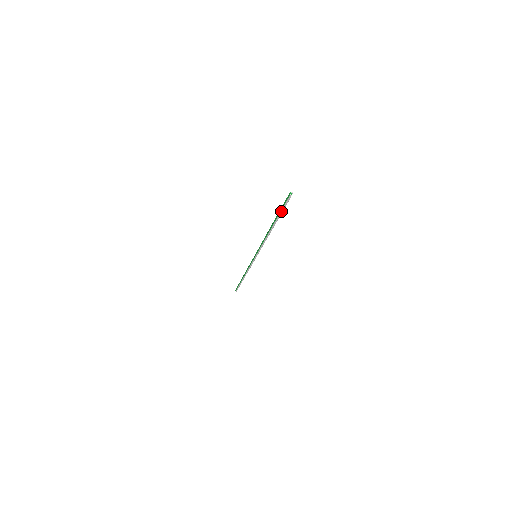
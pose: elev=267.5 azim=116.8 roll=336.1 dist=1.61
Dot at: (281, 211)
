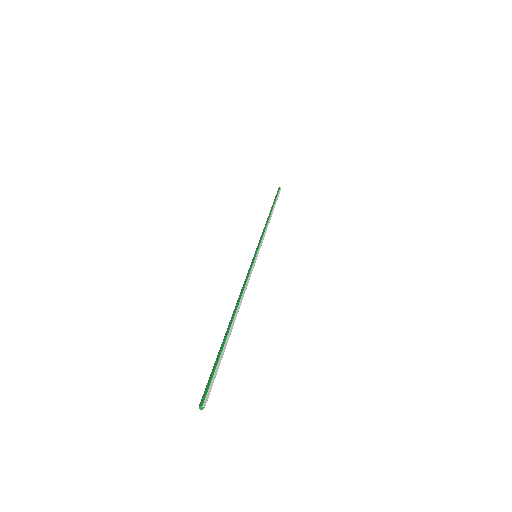
Dot at: (216, 365)
